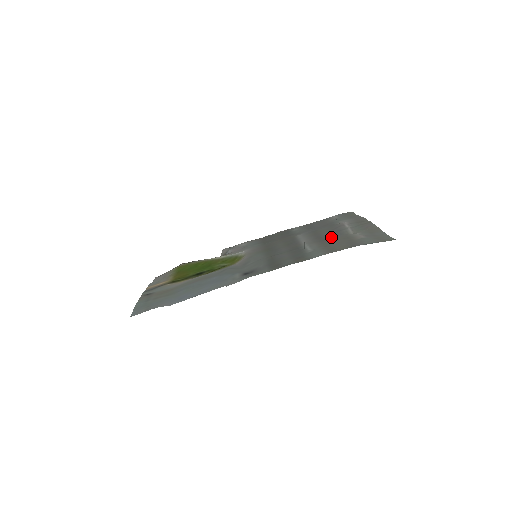
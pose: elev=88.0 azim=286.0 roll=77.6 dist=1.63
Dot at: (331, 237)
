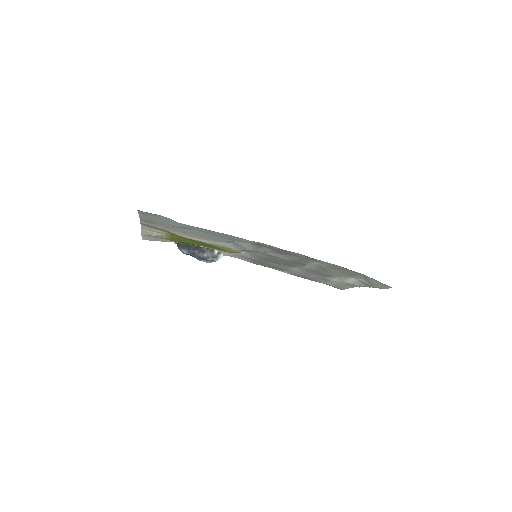
Dot at: (330, 274)
